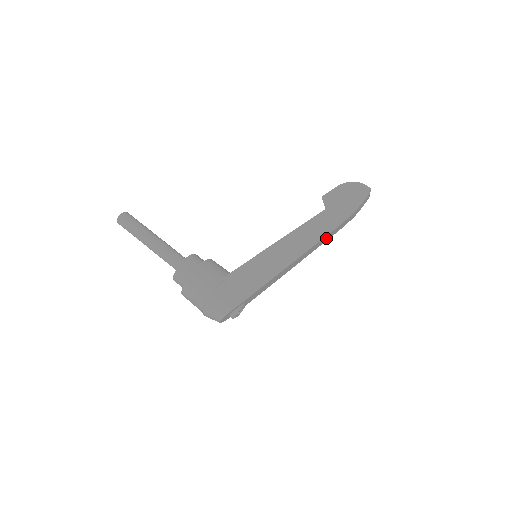
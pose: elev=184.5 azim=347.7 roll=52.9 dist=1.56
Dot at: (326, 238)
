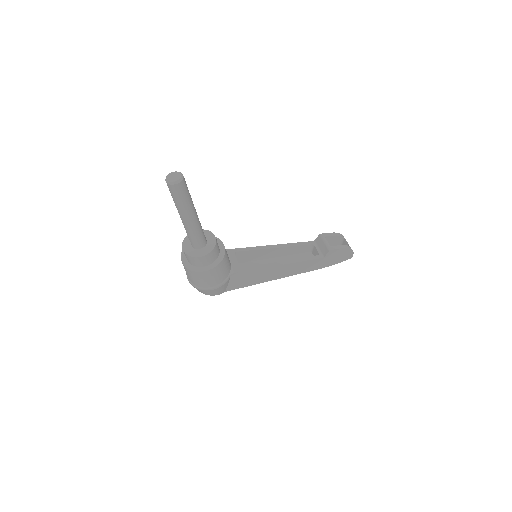
Dot at: occluded
